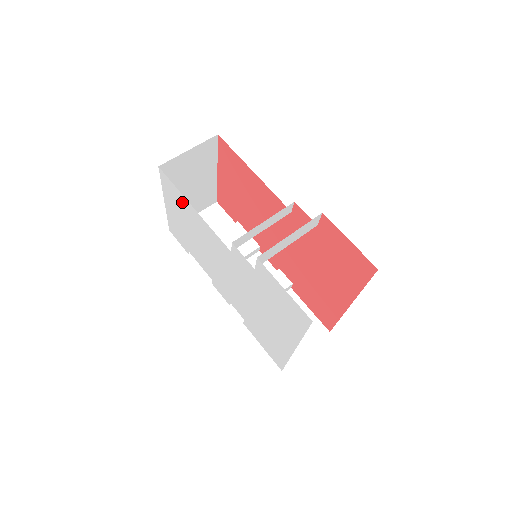
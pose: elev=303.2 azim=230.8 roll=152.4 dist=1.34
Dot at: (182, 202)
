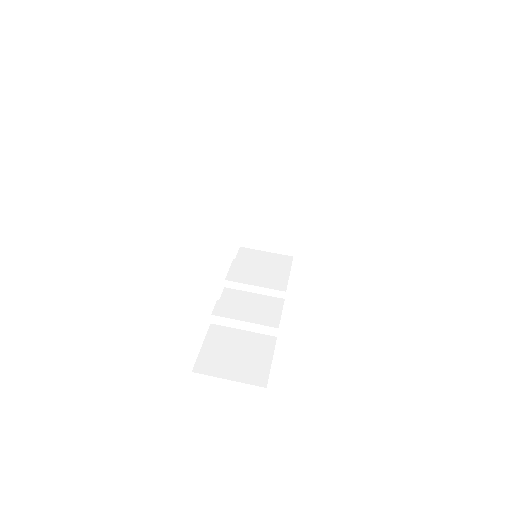
Dot at: occluded
